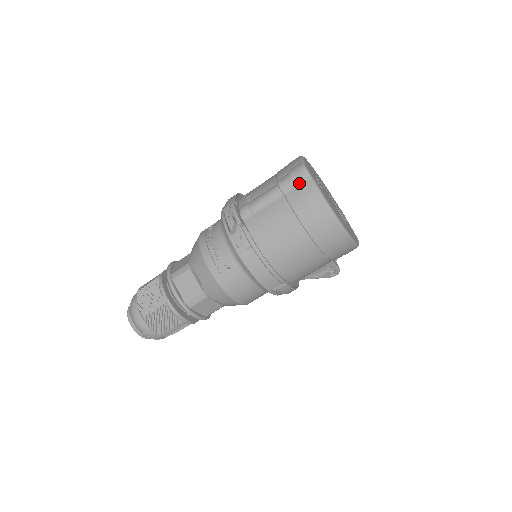
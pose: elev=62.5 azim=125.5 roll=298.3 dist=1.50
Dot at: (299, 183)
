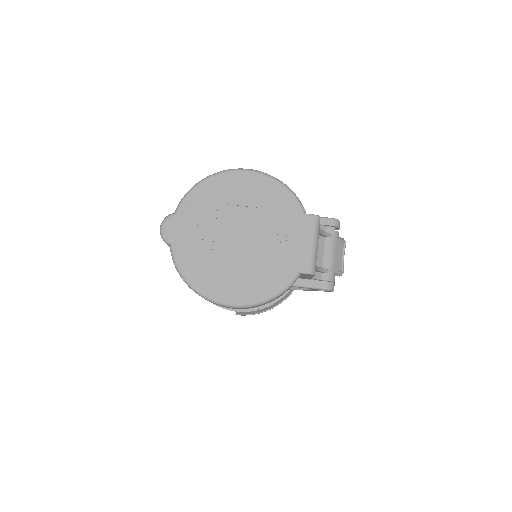
Dot at: occluded
